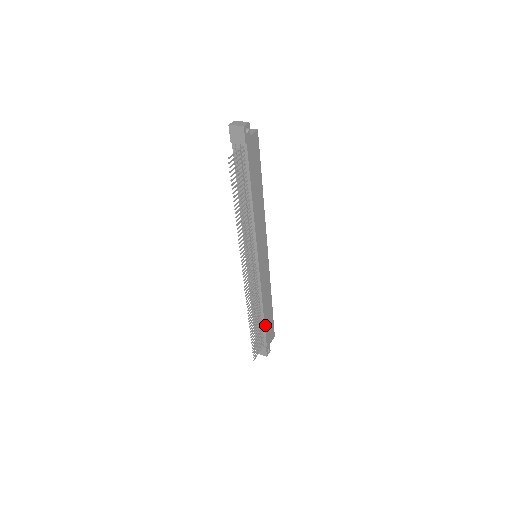
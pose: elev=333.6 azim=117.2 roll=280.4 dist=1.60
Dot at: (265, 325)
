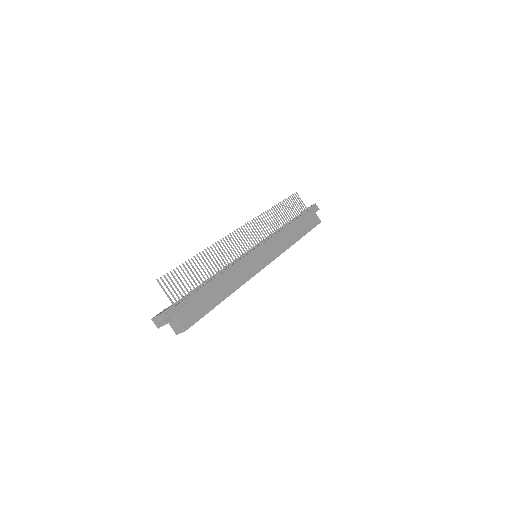
Dot at: (201, 290)
